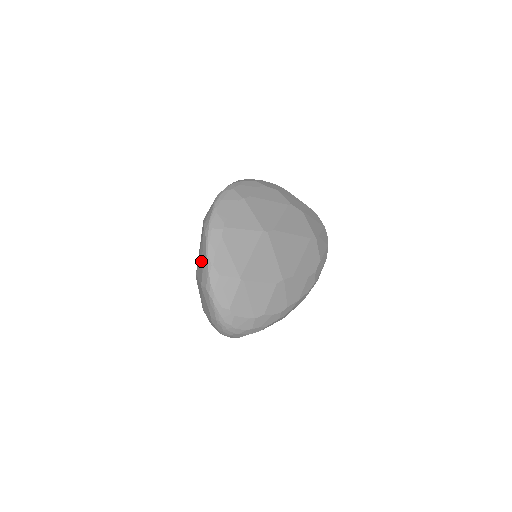
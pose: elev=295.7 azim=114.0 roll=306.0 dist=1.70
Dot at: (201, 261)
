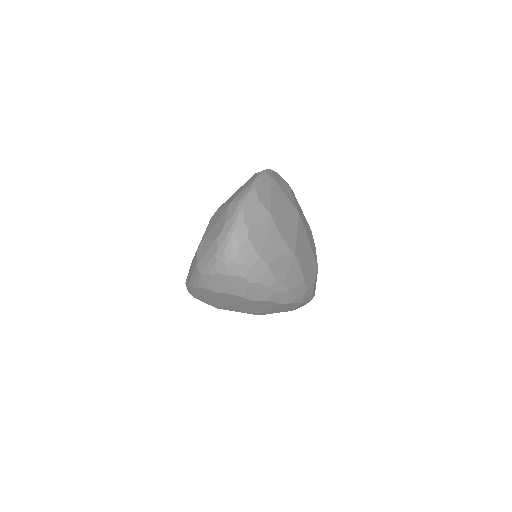
Dot at: (240, 190)
